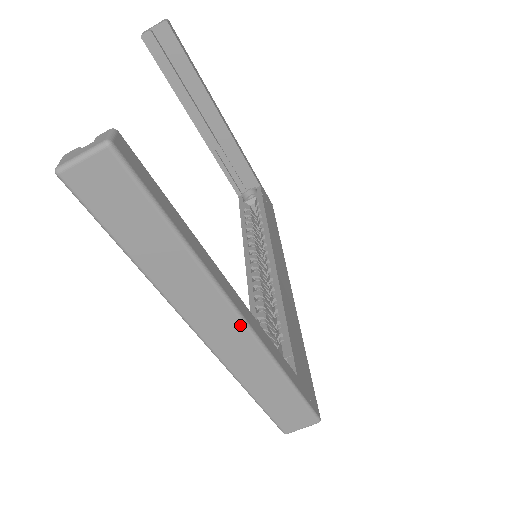
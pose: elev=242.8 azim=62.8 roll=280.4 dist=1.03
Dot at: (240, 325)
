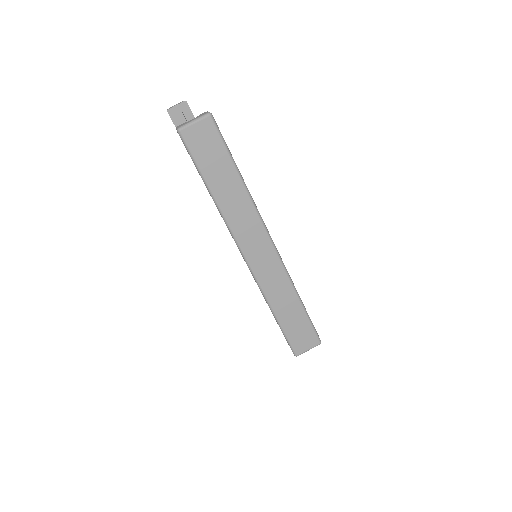
Dot at: (271, 247)
